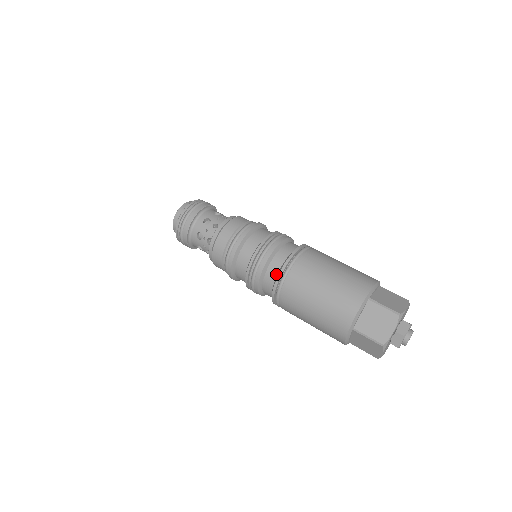
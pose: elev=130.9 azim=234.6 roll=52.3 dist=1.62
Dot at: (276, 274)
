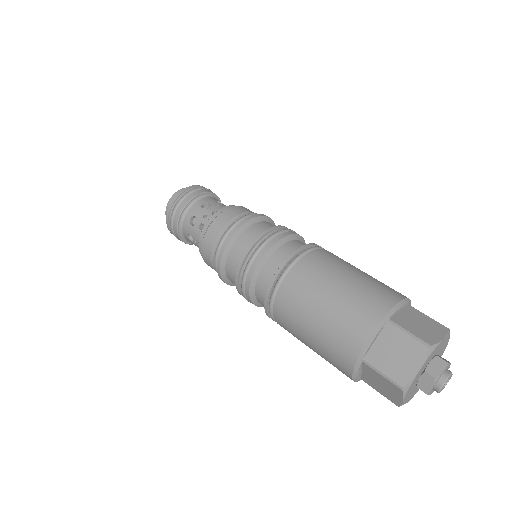
Dot at: (296, 249)
